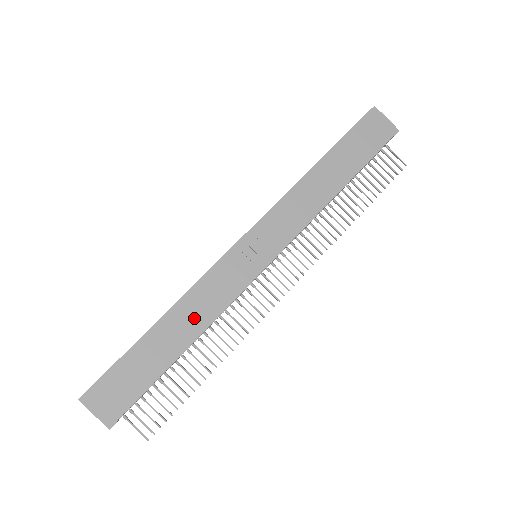
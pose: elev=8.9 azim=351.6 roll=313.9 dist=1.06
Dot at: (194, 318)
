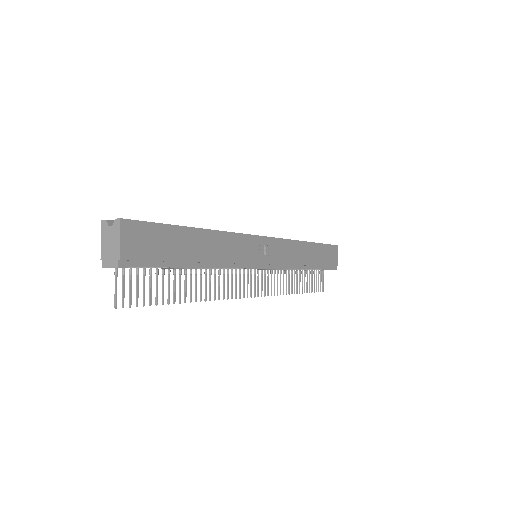
Dot at: (218, 253)
